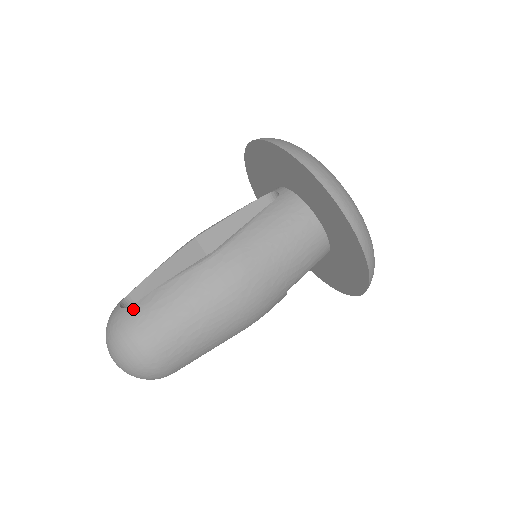
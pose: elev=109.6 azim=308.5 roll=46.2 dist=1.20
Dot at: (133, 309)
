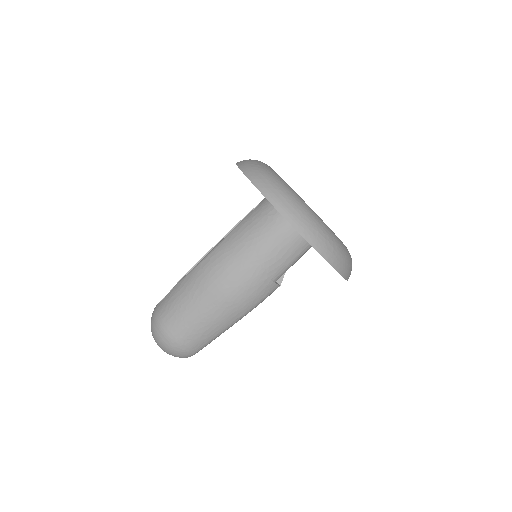
Dot at: (160, 304)
